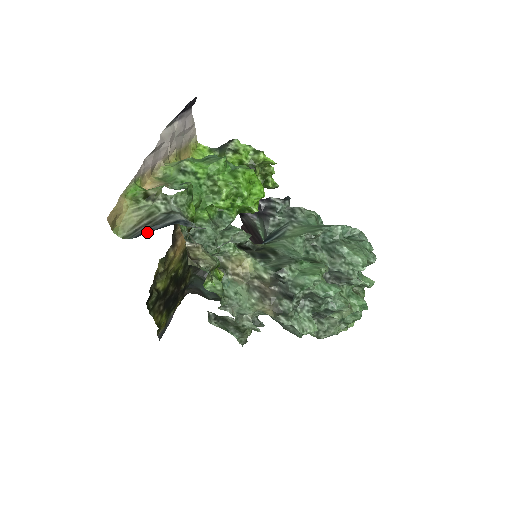
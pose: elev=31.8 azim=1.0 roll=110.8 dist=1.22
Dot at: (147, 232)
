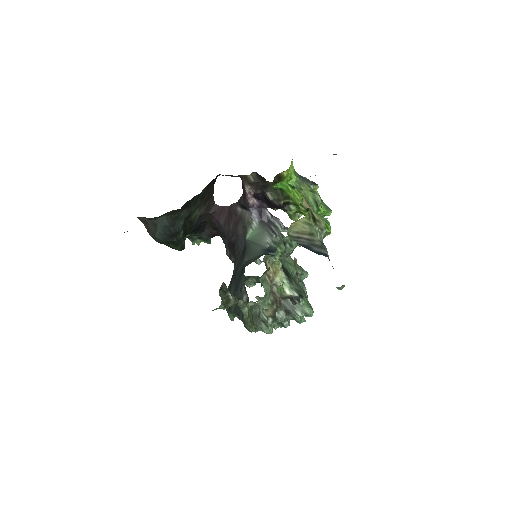
Dot at: (310, 248)
